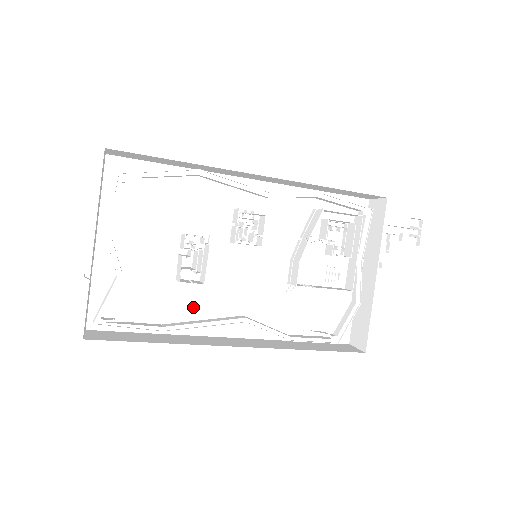
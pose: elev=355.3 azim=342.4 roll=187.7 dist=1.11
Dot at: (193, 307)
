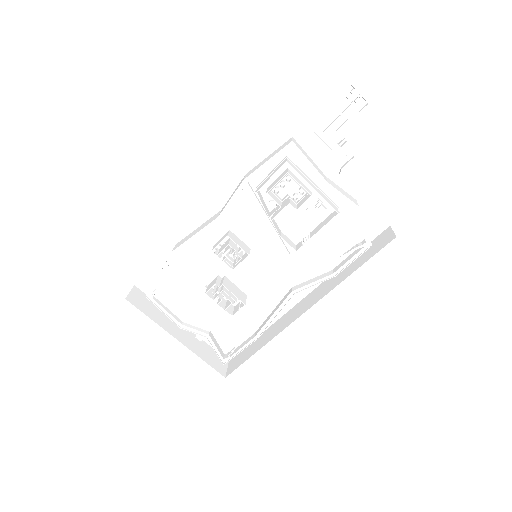
Dot at: (260, 310)
